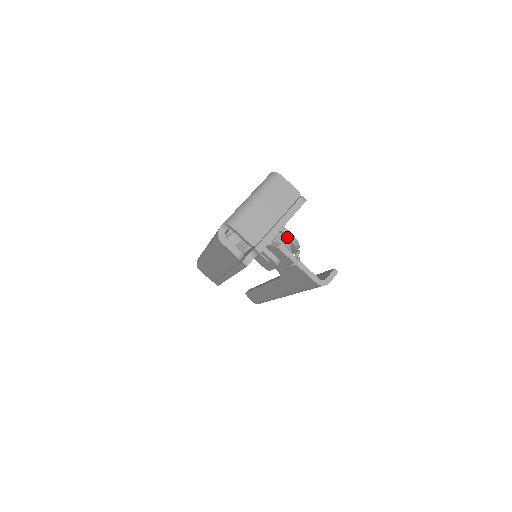
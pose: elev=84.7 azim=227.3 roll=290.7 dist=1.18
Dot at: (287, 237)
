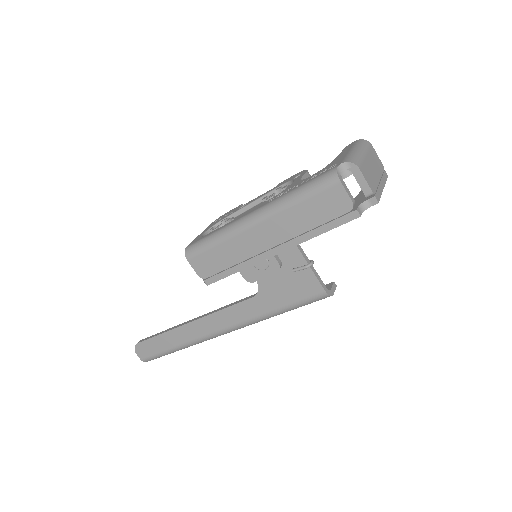
Dot at: occluded
